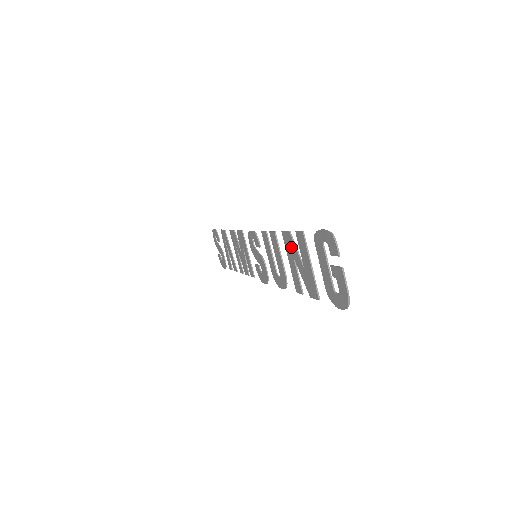
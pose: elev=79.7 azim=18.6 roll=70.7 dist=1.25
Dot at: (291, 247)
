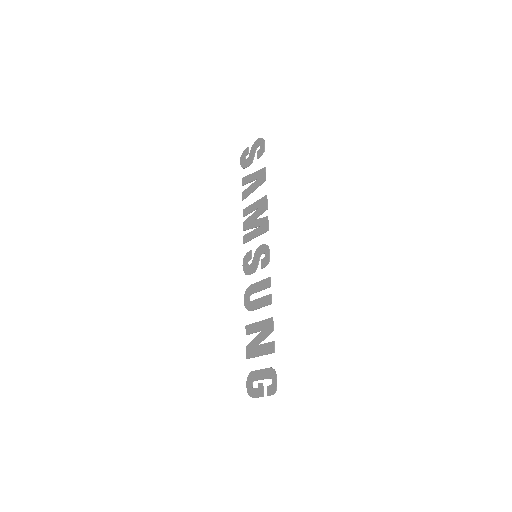
Dot at: (266, 330)
